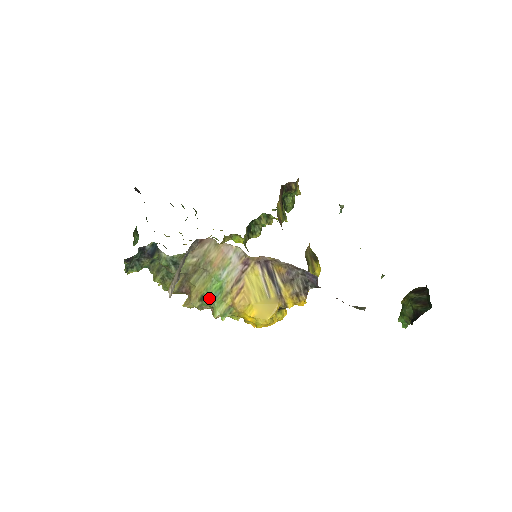
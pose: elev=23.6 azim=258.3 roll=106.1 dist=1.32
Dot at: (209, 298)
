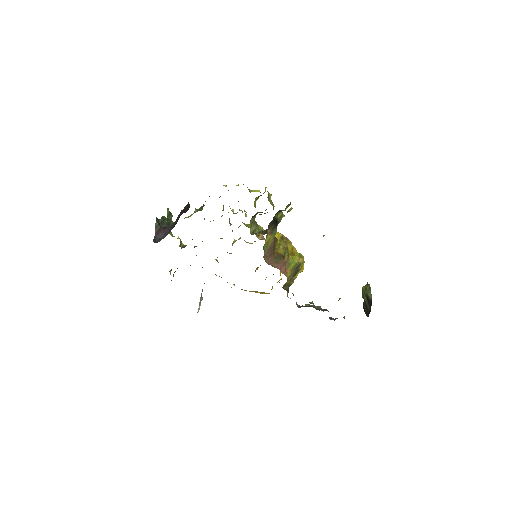
Dot at: occluded
